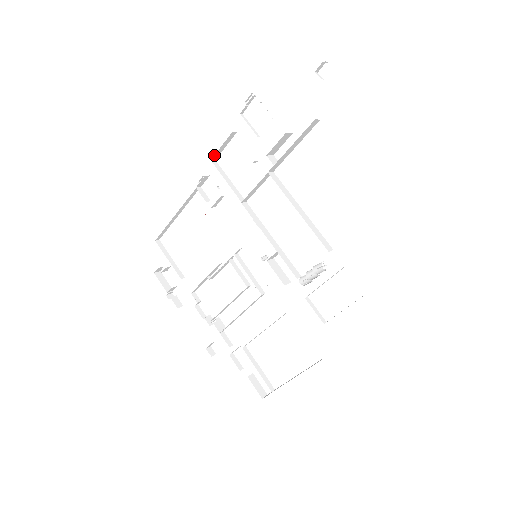
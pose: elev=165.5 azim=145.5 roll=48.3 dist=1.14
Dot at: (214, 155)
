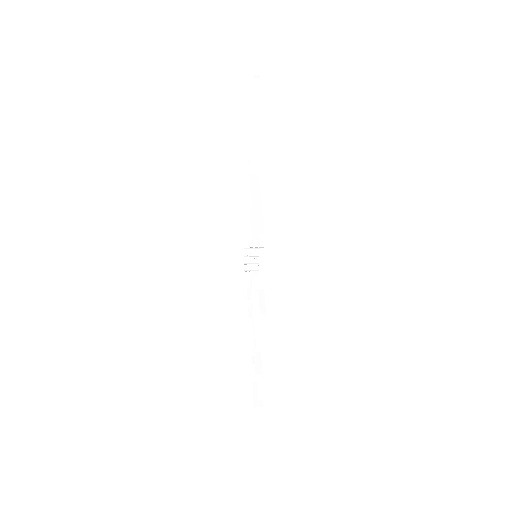
Dot at: occluded
